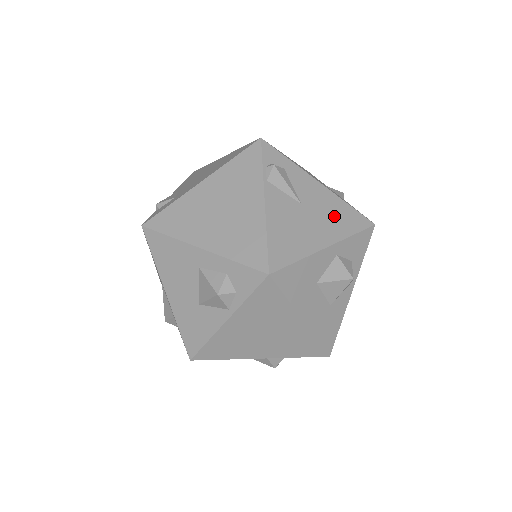
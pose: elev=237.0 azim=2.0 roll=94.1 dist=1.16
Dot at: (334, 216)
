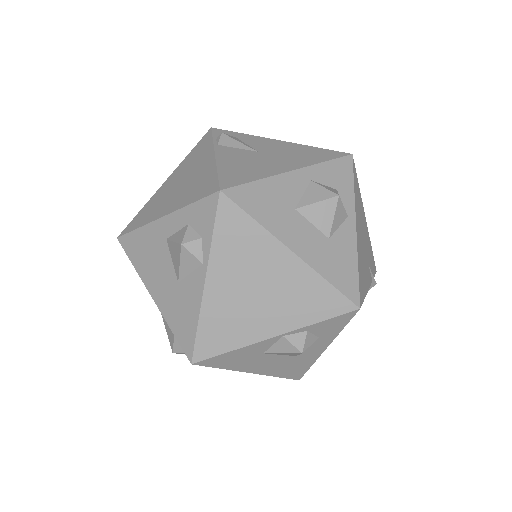
Dot at: (299, 154)
